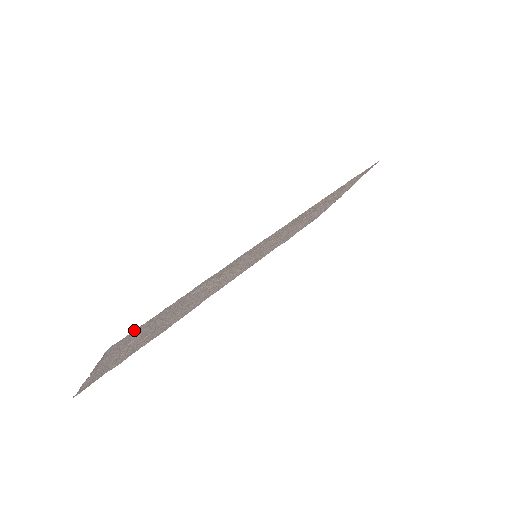
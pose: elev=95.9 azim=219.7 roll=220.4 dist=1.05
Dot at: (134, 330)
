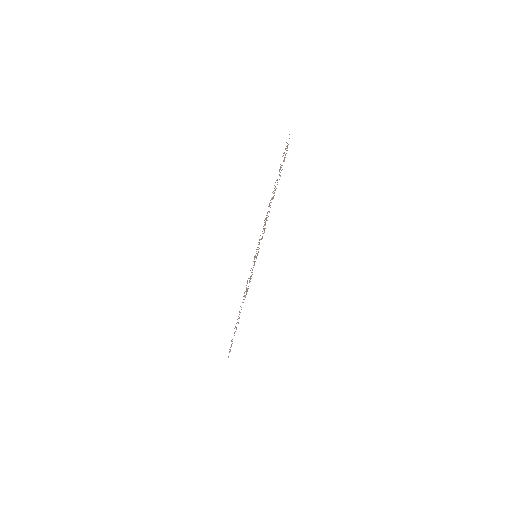
Dot at: occluded
